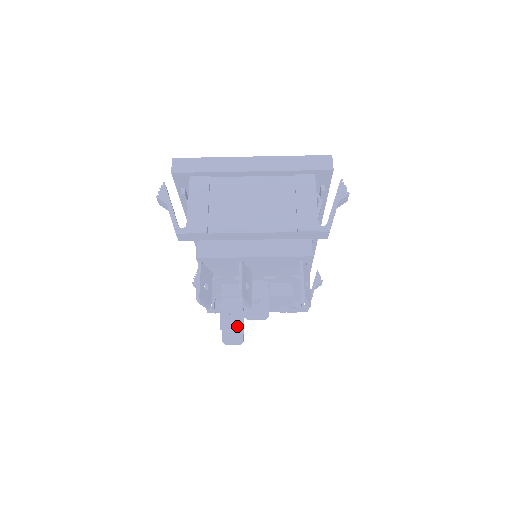
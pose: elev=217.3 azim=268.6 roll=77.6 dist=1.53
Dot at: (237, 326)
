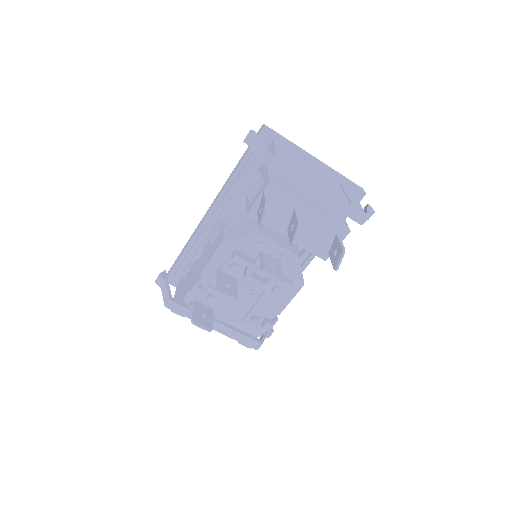
Dot at: (232, 294)
